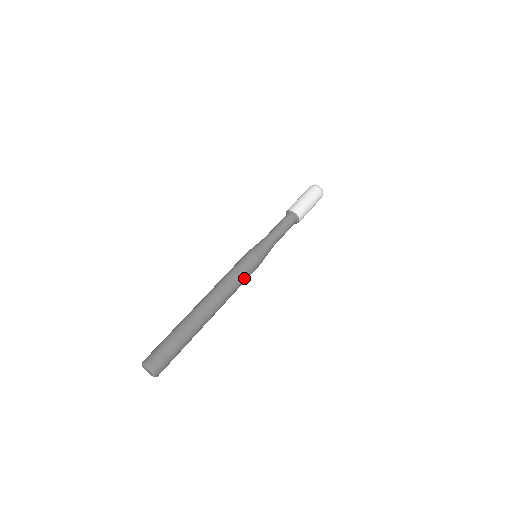
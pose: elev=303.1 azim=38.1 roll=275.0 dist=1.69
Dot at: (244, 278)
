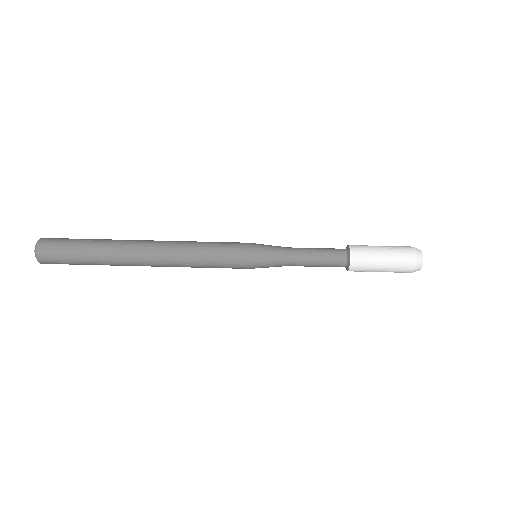
Dot at: (213, 256)
